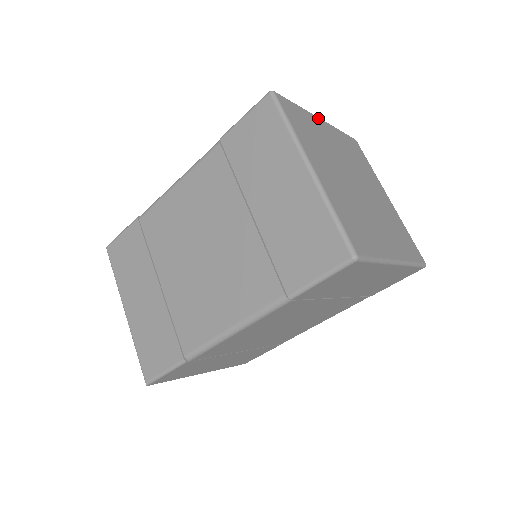
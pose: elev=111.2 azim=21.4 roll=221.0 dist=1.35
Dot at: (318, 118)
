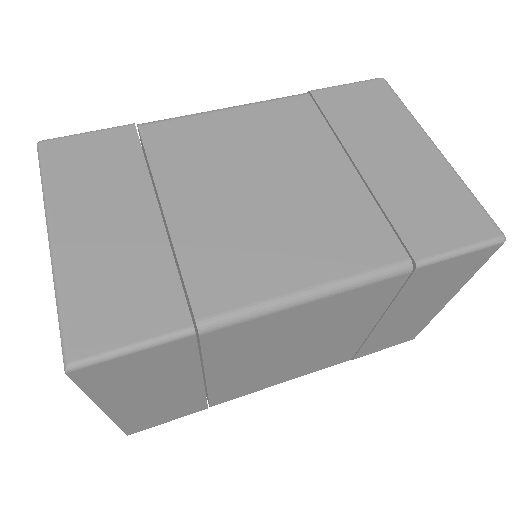
Dot at: occluded
